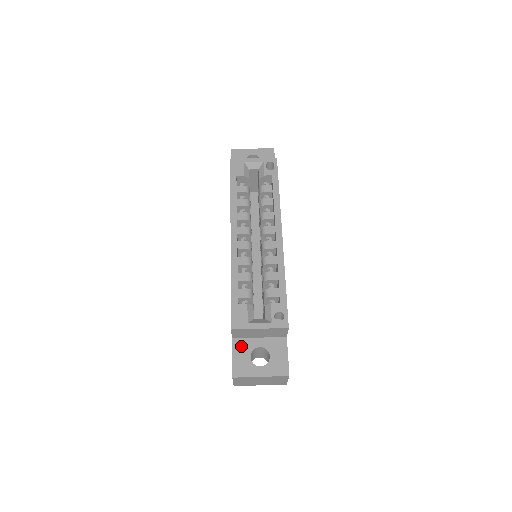
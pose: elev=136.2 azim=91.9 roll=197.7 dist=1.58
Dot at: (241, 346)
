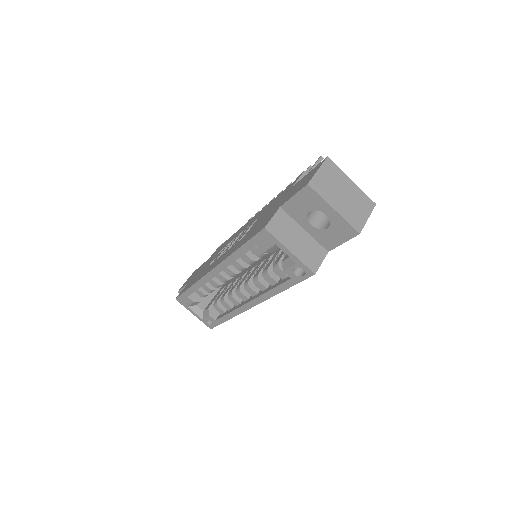
Dot at: occluded
